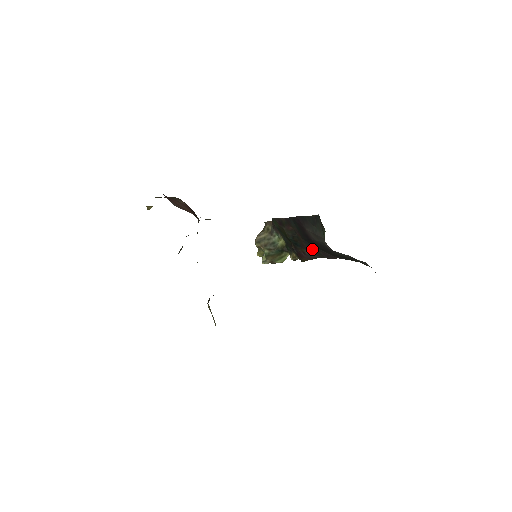
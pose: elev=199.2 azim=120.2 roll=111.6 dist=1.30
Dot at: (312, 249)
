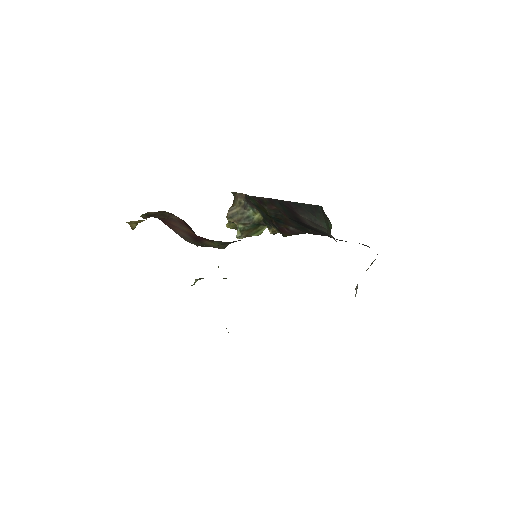
Dot at: (299, 227)
